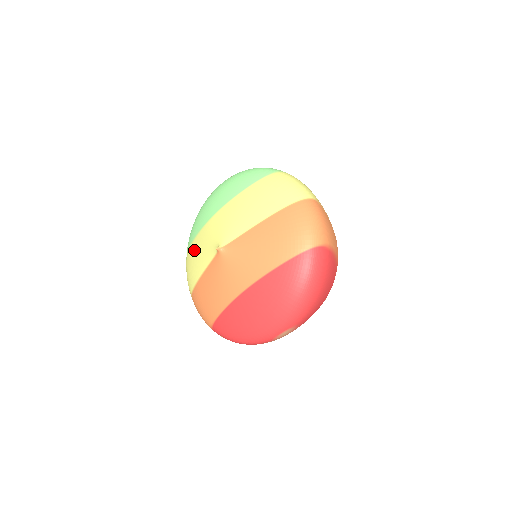
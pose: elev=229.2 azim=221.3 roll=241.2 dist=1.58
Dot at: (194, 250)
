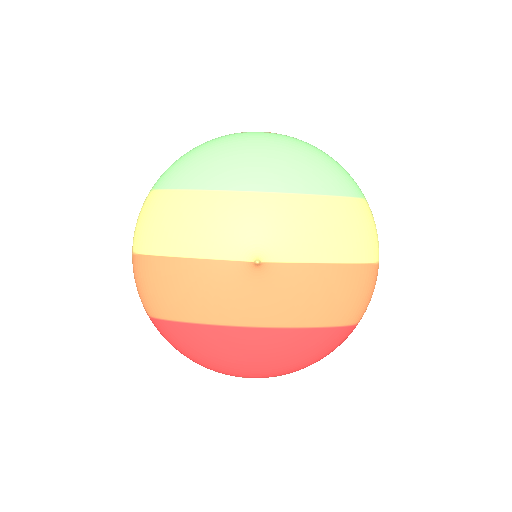
Dot at: (193, 209)
